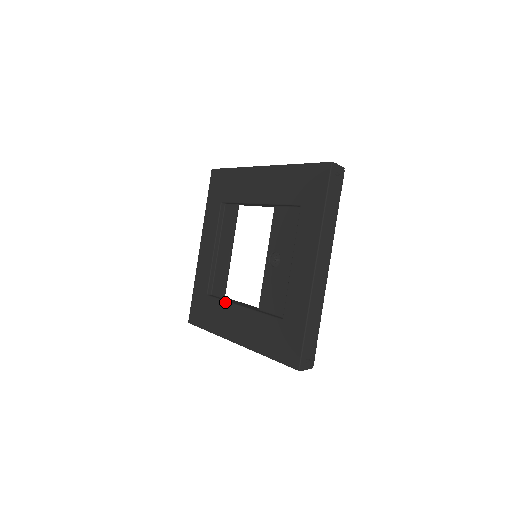
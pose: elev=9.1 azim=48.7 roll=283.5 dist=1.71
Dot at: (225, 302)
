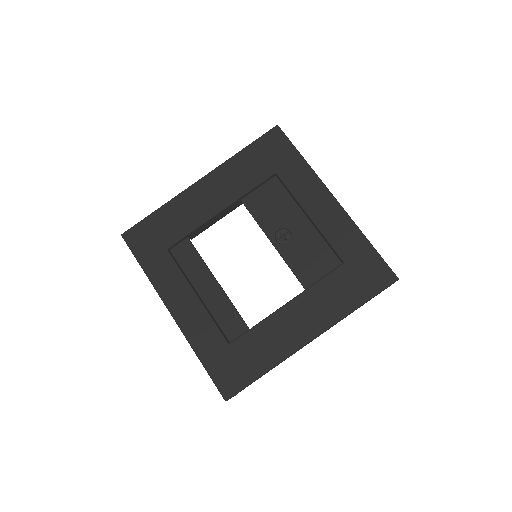
Dot at: (263, 322)
